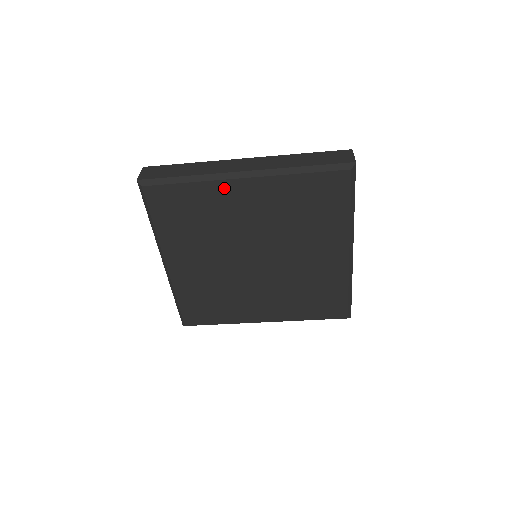
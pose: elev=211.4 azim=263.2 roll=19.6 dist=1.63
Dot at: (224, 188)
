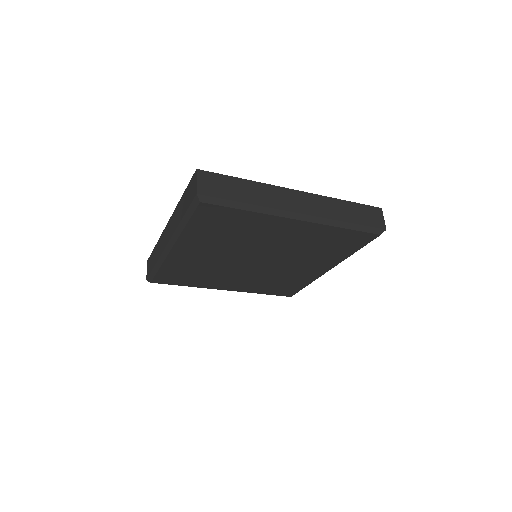
Dot at: (276, 221)
